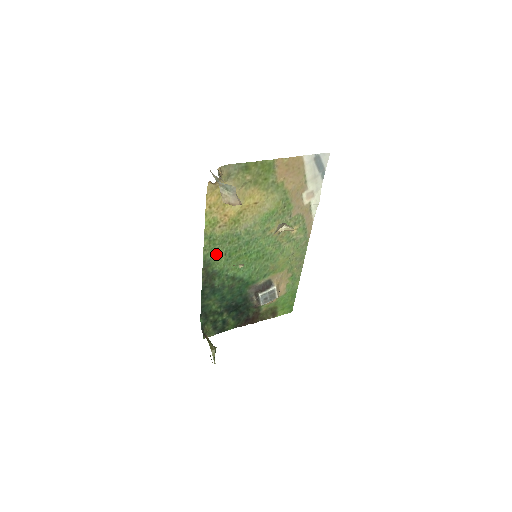
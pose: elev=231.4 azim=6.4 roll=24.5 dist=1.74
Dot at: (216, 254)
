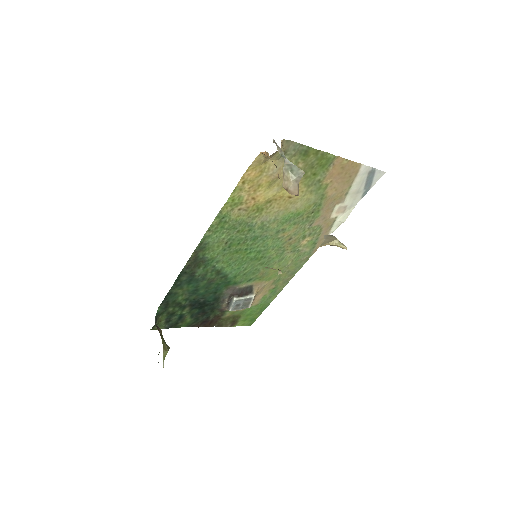
Dot at: (217, 239)
